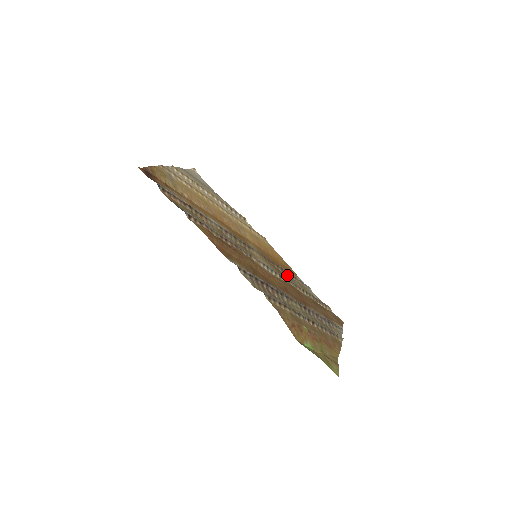
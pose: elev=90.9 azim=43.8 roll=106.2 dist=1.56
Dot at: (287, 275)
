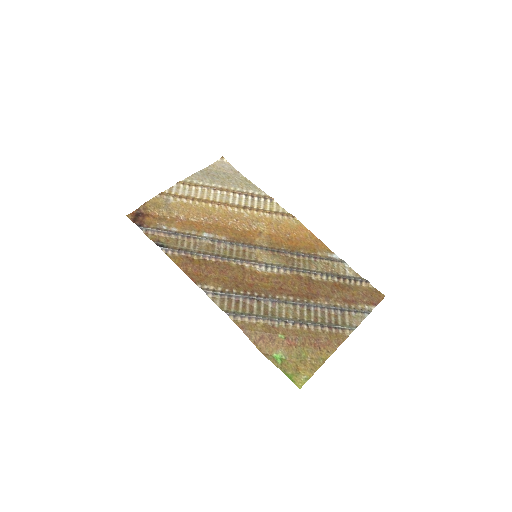
Dot at: (307, 259)
